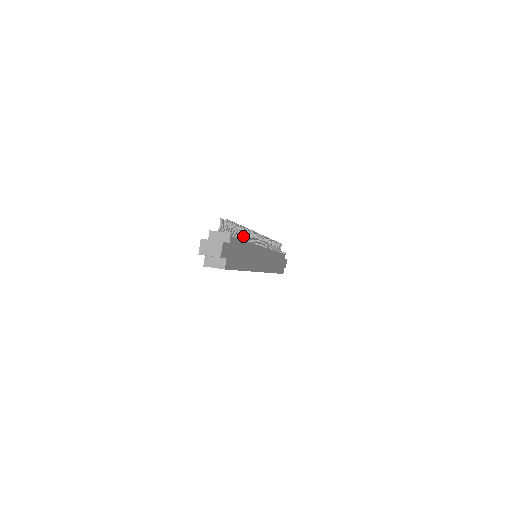
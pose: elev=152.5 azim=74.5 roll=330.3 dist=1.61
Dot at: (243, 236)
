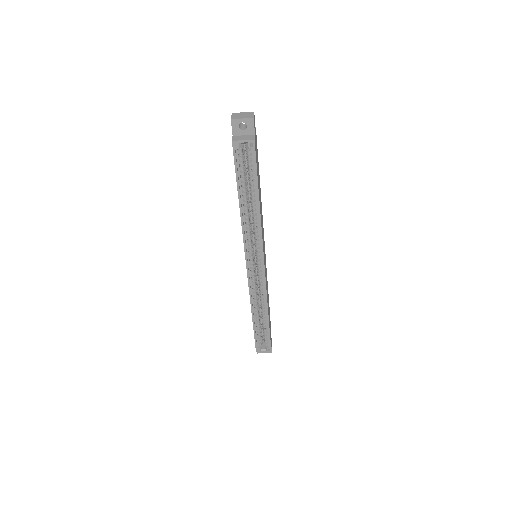
Dot at: occluded
